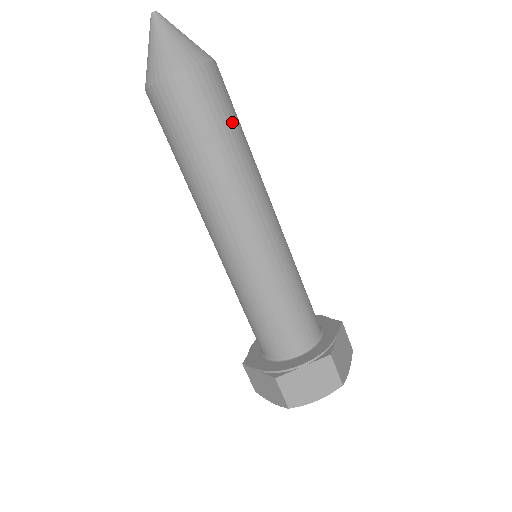
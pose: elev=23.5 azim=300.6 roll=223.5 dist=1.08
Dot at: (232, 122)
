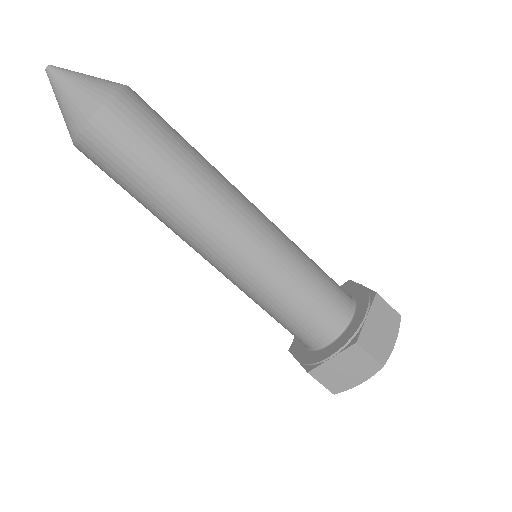
Dot at: (161, 148)
